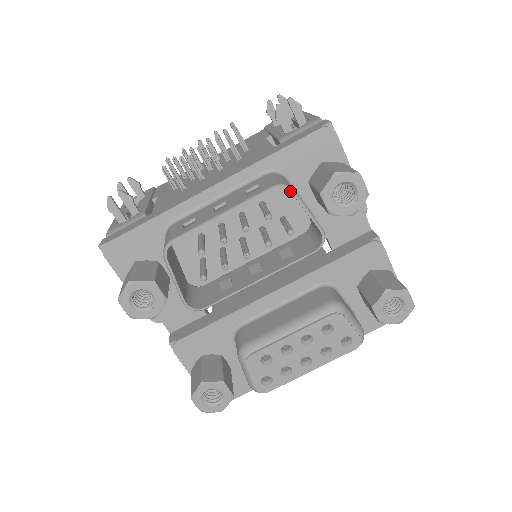
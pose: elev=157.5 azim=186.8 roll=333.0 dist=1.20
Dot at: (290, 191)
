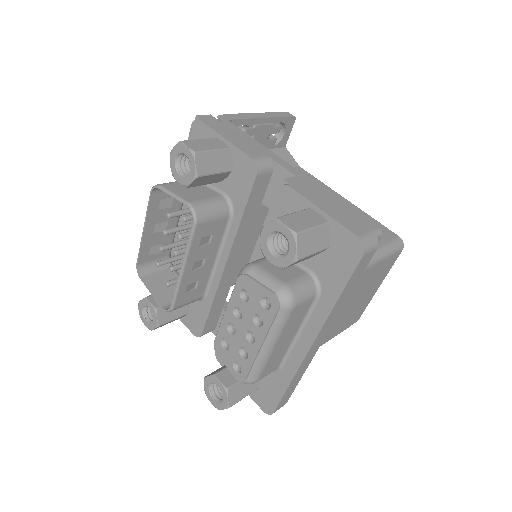
Dot at: occluded
